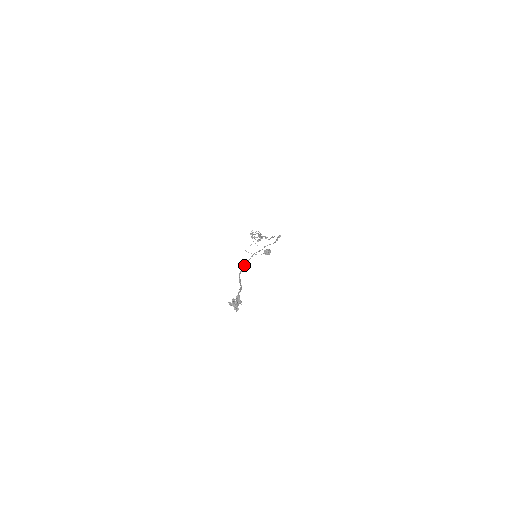
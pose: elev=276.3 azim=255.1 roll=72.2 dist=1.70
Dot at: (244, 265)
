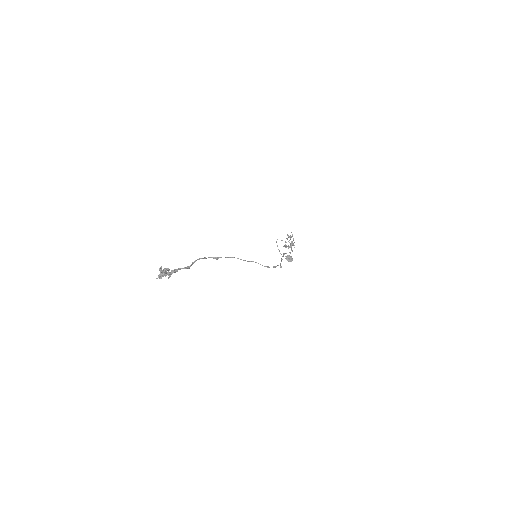
Dot at: occluded
